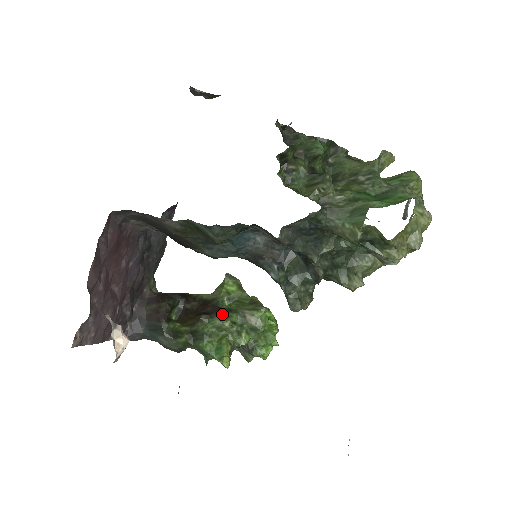
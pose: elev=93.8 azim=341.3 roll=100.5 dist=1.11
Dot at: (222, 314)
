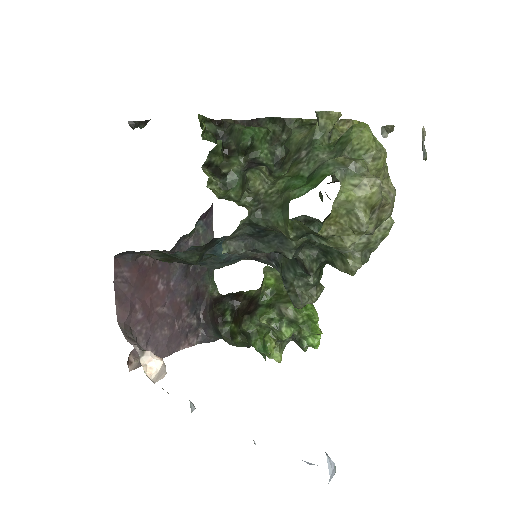
Dot at: (258, 313)
